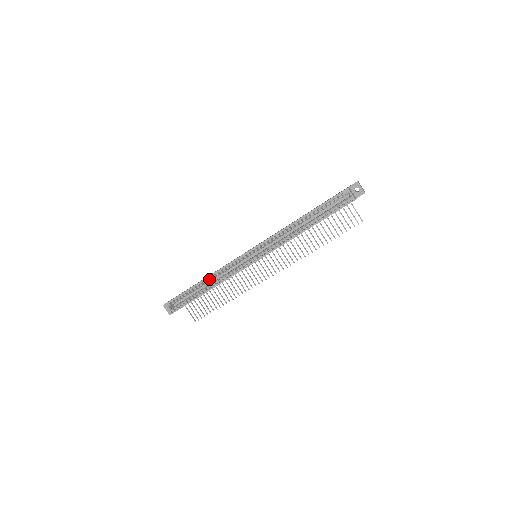
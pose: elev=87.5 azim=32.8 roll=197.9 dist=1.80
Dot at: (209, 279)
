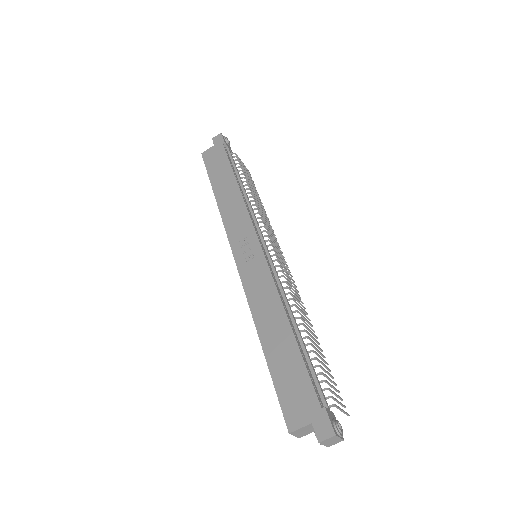
Dot at: (223, 201)
